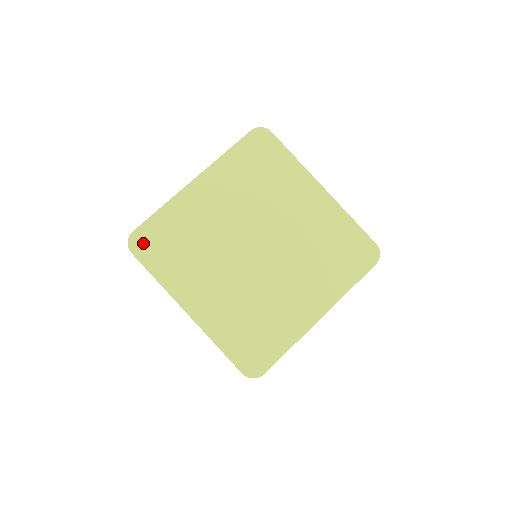
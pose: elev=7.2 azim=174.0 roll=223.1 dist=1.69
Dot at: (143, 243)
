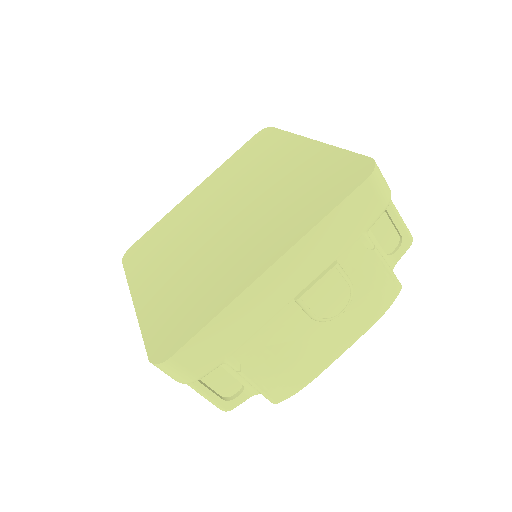
Dot at: (134, 251)
